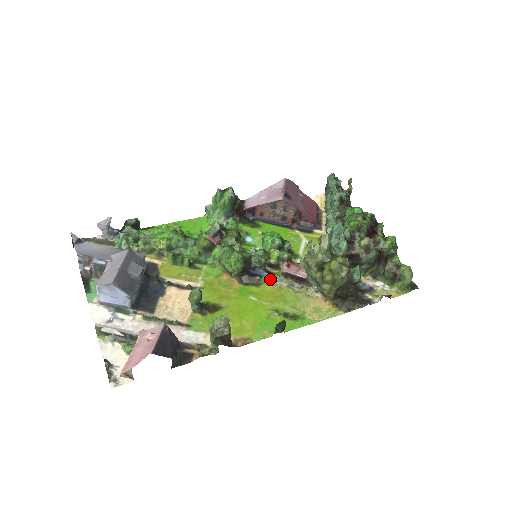
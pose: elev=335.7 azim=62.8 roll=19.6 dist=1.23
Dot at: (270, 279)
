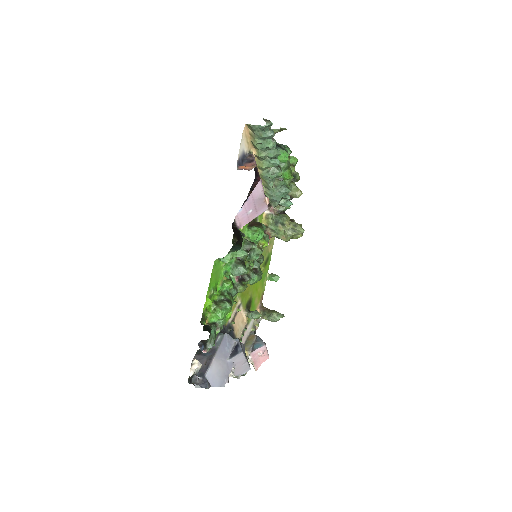
Dot at: occluded
